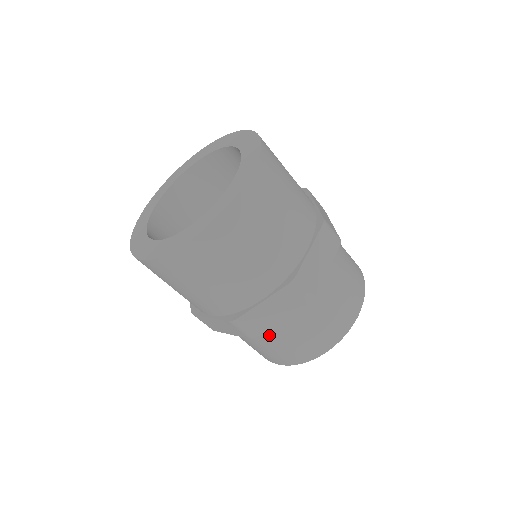
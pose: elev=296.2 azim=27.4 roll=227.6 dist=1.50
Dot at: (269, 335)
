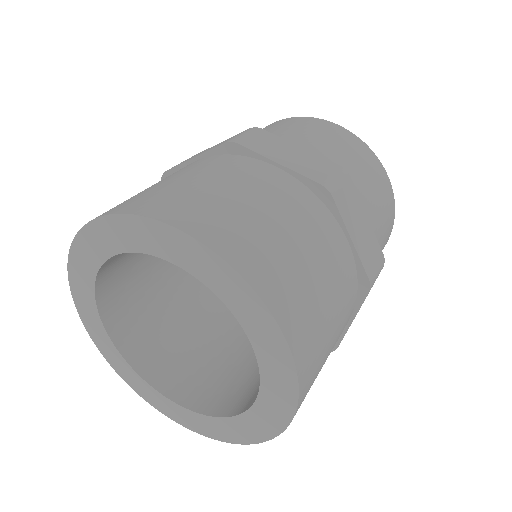
Dot at: occluded
